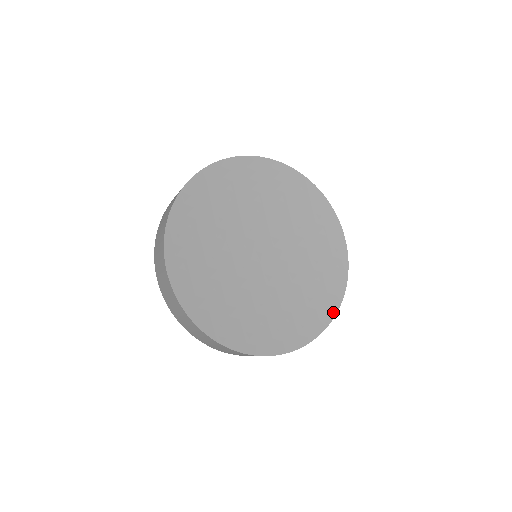
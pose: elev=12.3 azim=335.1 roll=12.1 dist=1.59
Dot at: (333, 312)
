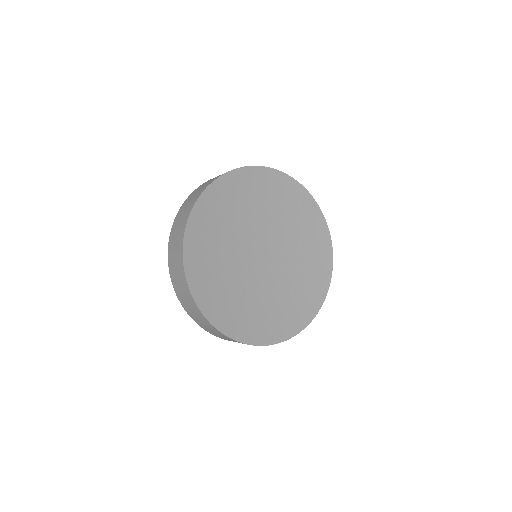
Dot at: (273, 341)
